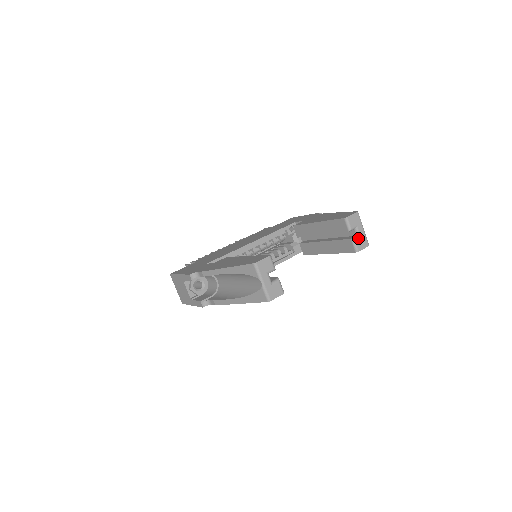
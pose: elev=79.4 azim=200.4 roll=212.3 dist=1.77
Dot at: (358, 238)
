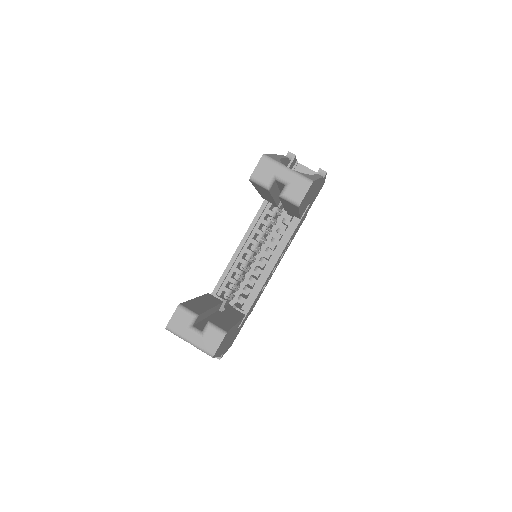
Dot at: (287, 188)
